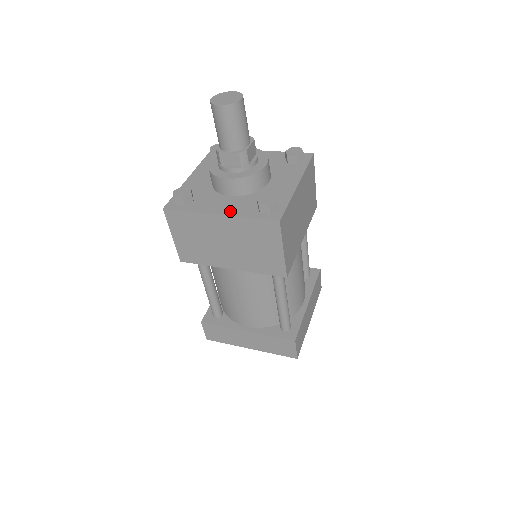
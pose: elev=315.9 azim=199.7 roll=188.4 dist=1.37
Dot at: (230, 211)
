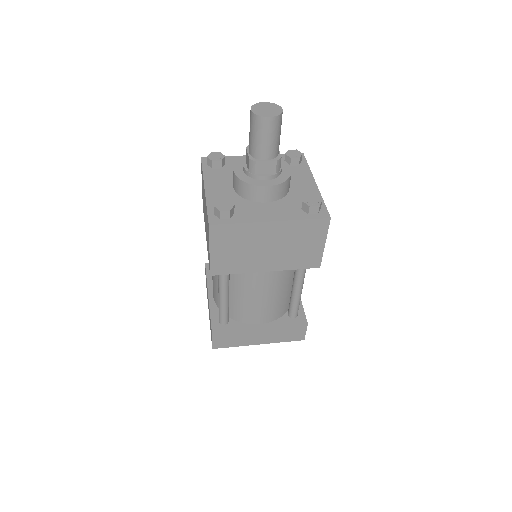
Dot at: (279, 216)
